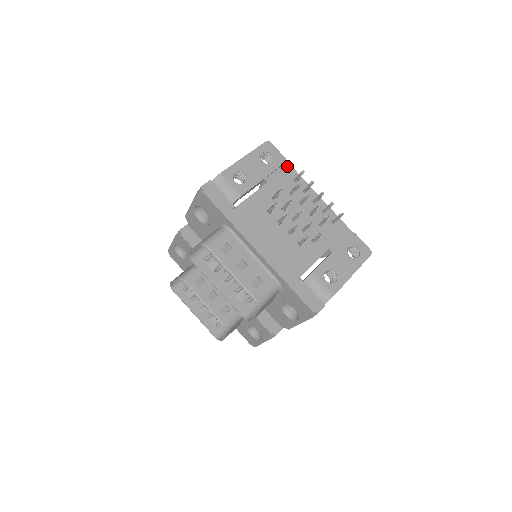
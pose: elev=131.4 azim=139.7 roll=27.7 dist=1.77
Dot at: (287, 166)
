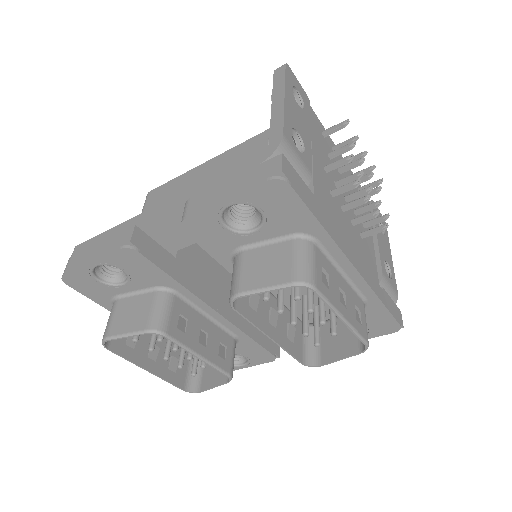
Dot at: (310, 109)
